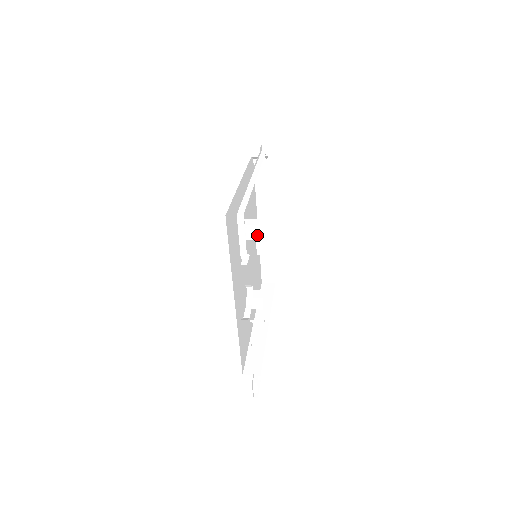
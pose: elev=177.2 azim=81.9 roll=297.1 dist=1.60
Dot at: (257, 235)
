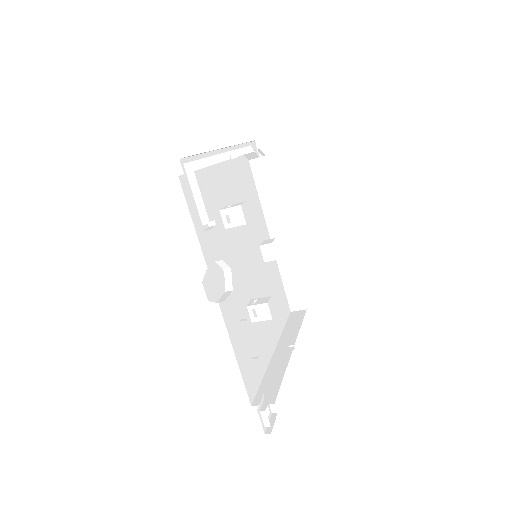
Dot at: (242, 218)
